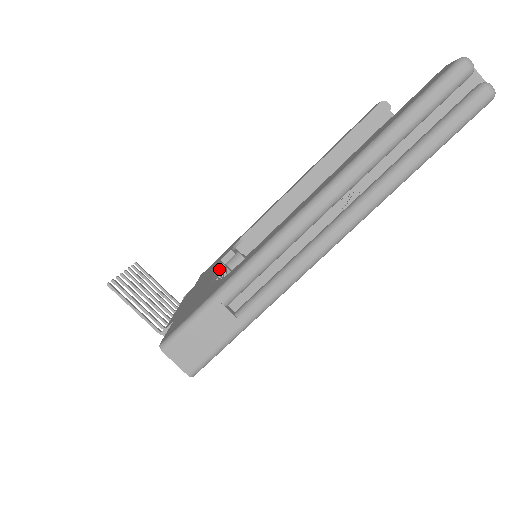
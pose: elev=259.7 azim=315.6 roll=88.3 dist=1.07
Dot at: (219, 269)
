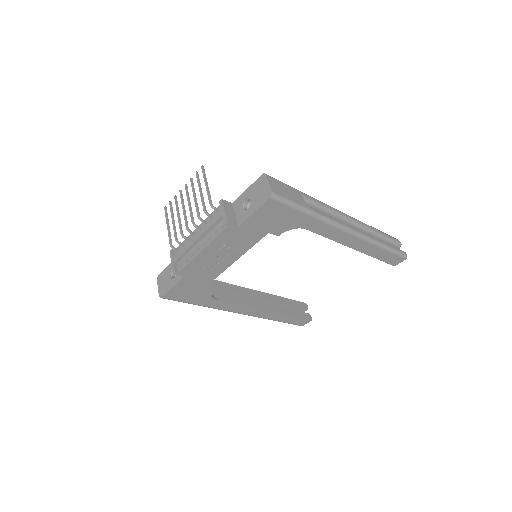
Dot at: occluded
